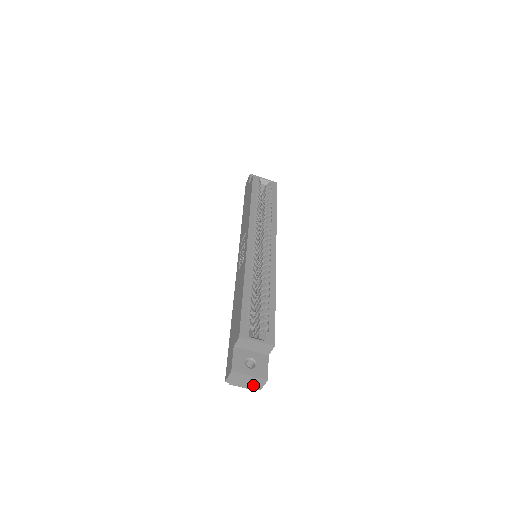
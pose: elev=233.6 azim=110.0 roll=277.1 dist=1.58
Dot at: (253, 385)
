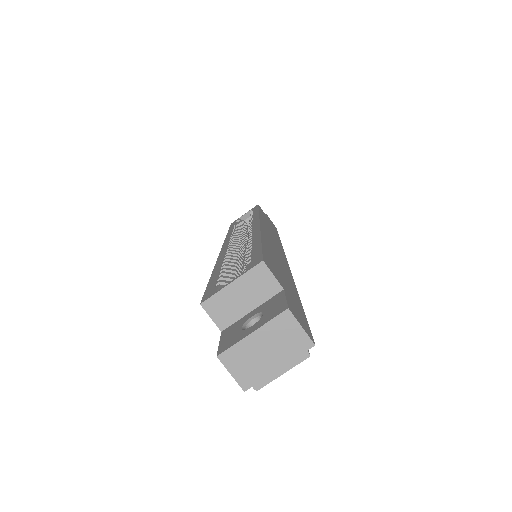
Dot at: (289, 348)
